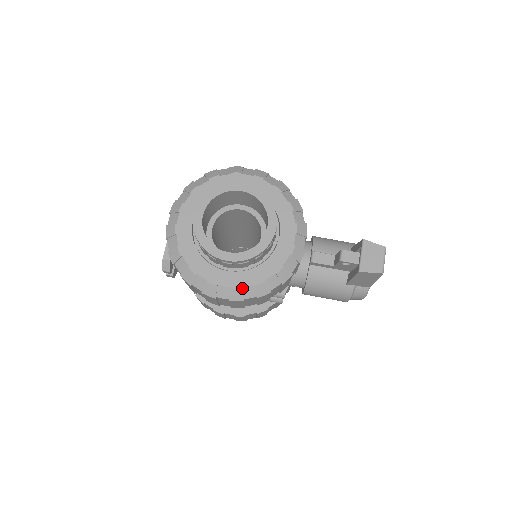
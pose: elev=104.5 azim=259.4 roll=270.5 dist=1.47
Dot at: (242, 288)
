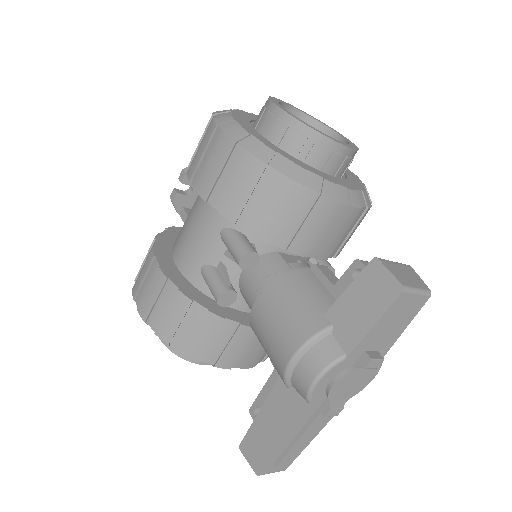
Dot at: (251, 135)
